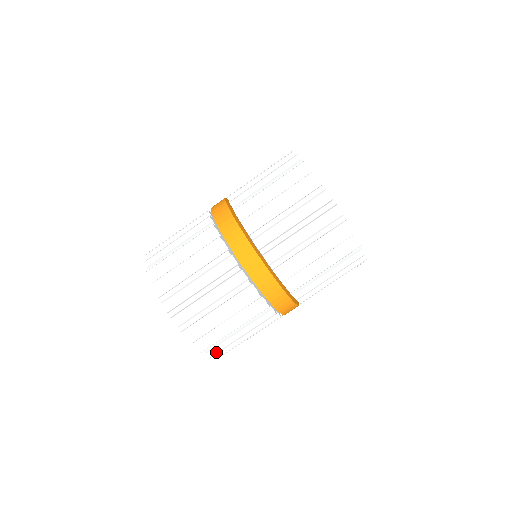
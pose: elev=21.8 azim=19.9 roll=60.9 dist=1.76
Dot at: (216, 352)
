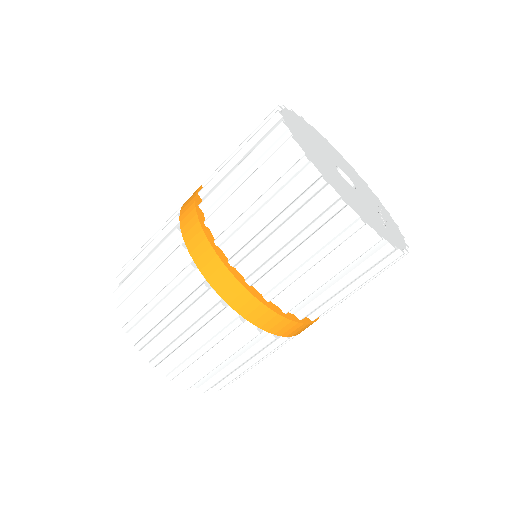
Dot at: occluded
